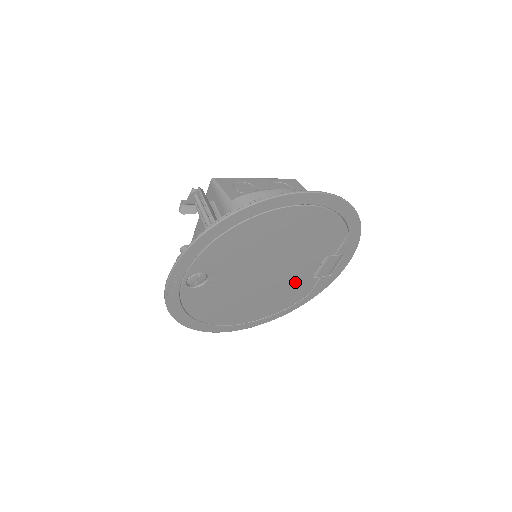
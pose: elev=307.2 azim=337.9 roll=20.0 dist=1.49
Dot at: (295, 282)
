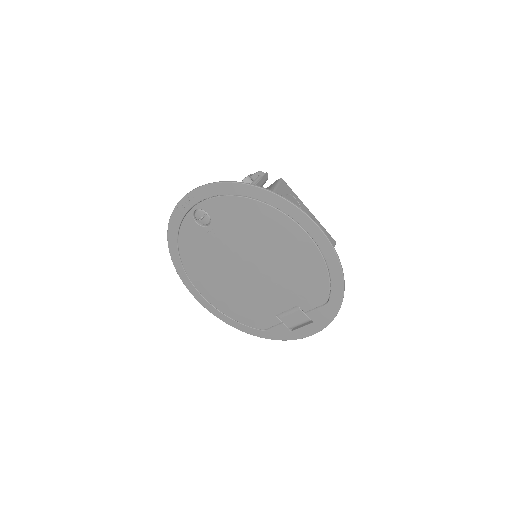
Dot at: (262, 304)
